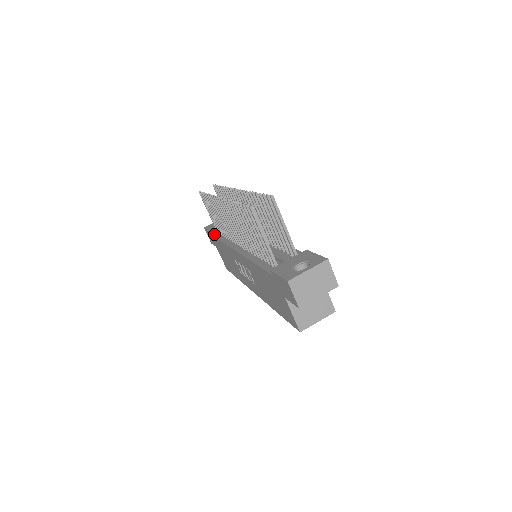
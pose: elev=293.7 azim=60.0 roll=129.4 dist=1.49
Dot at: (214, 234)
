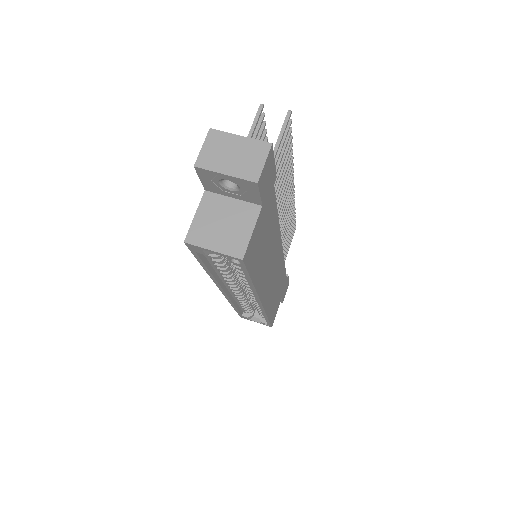
Dot at: occluded
